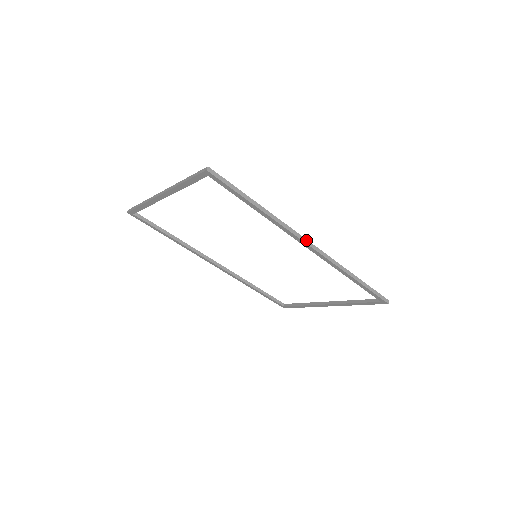
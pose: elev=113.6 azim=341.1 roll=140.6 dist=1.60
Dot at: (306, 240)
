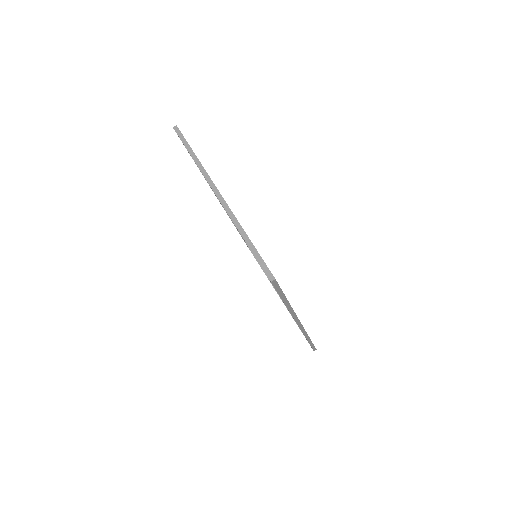
Dot at: (300, 322)
